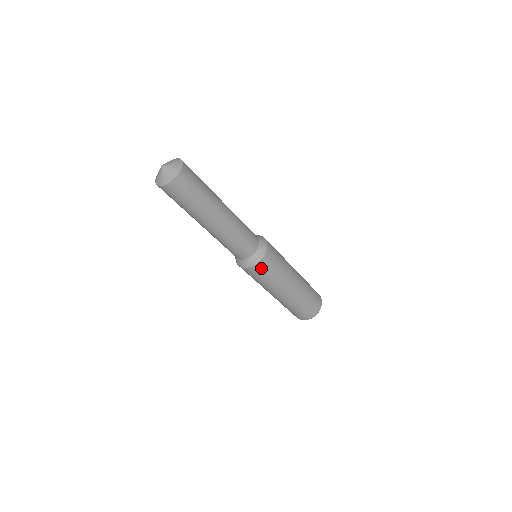
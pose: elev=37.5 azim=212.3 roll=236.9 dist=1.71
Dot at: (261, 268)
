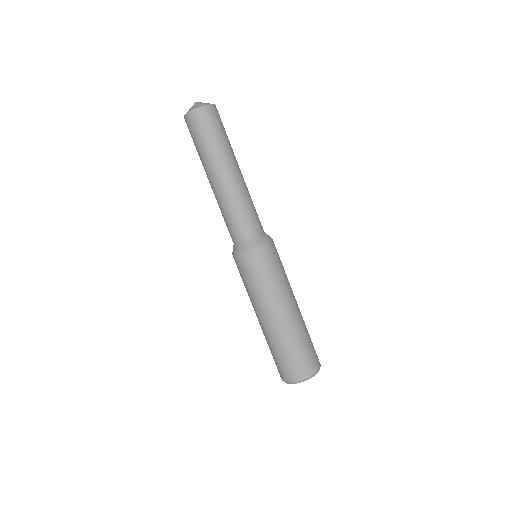
Dot at: (263, 256)
